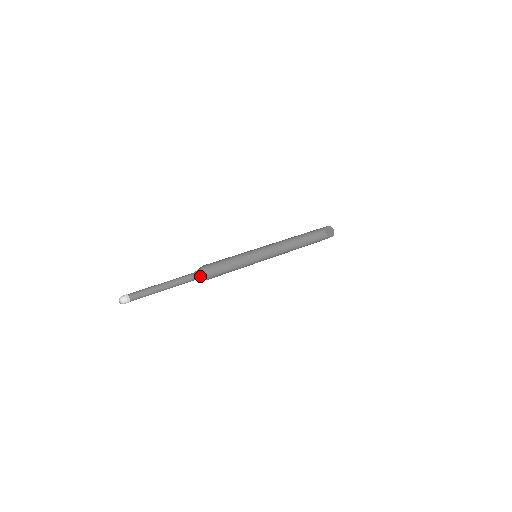
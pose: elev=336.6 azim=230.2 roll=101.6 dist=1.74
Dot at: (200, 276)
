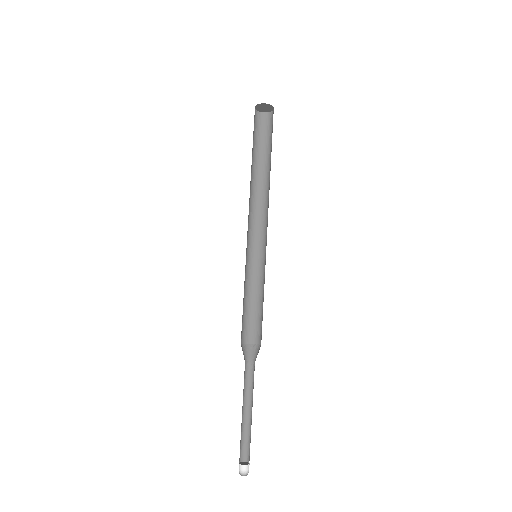
Dot at: (247, 349)
